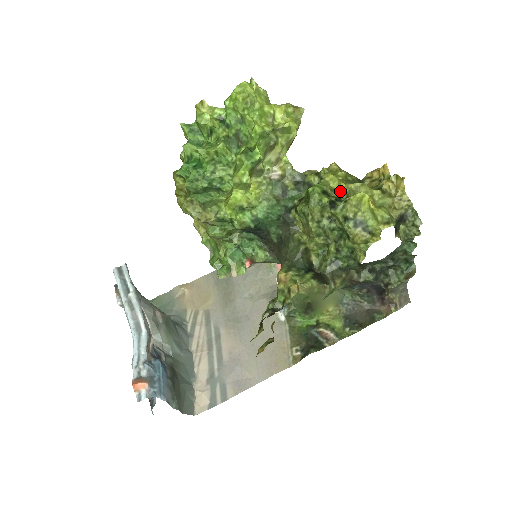
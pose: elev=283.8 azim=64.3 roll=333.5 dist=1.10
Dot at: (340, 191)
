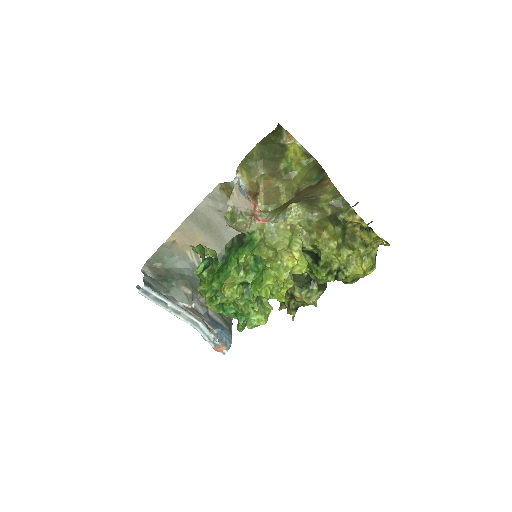
Dot at: (338, 263)
